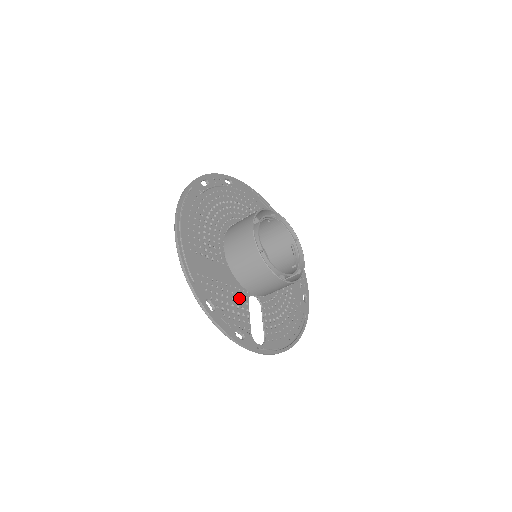
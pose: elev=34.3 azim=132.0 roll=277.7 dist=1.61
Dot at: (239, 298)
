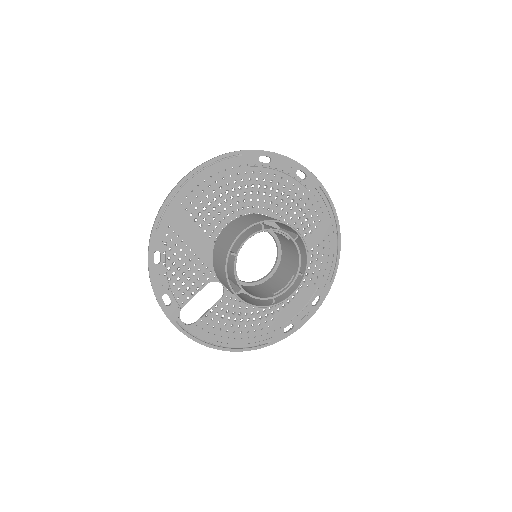
Dot at: (199, 274)
